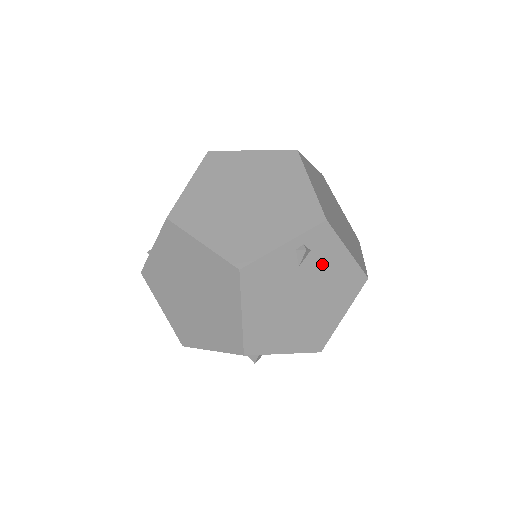
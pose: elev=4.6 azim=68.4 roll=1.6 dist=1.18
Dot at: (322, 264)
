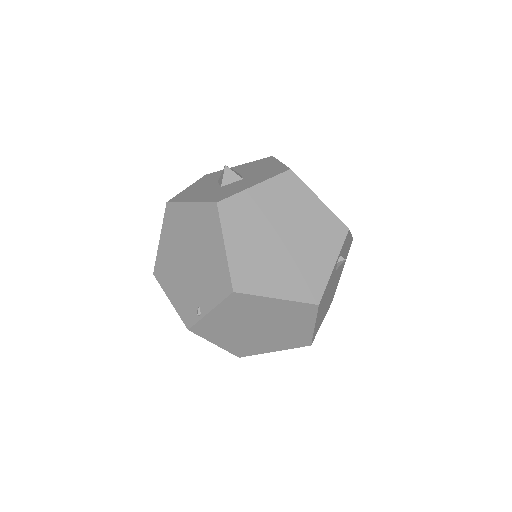
Dot at: occluded
